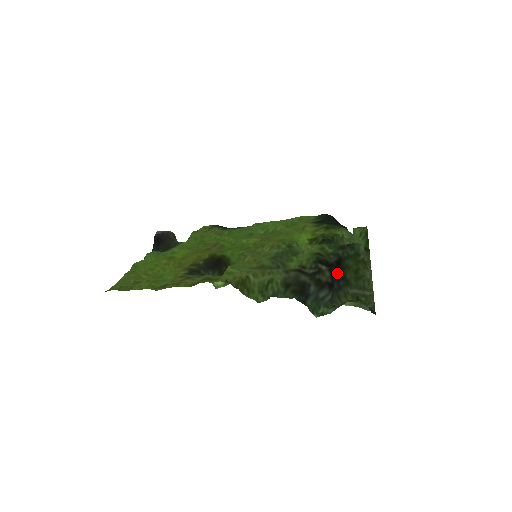
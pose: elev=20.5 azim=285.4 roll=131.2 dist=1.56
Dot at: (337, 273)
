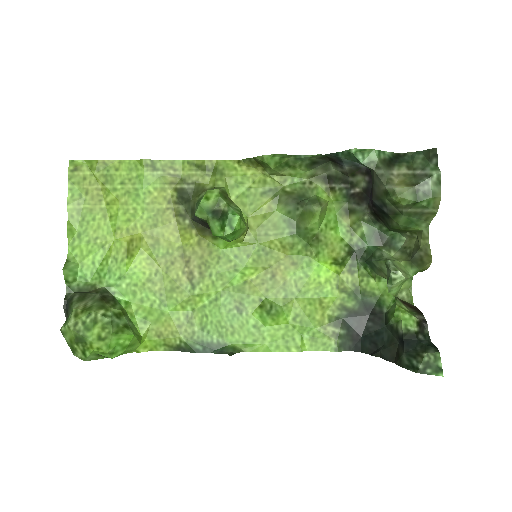
Dot at: (376, 210)
